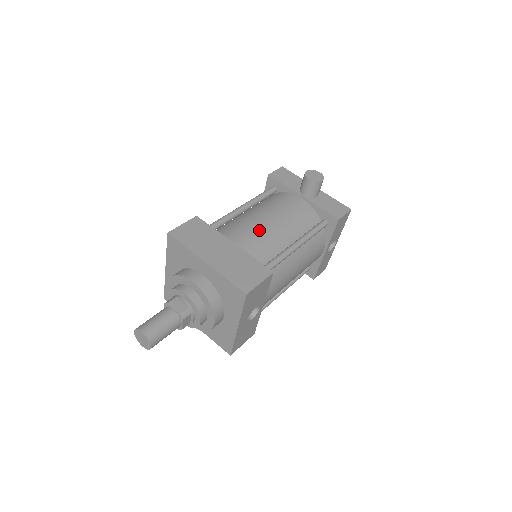
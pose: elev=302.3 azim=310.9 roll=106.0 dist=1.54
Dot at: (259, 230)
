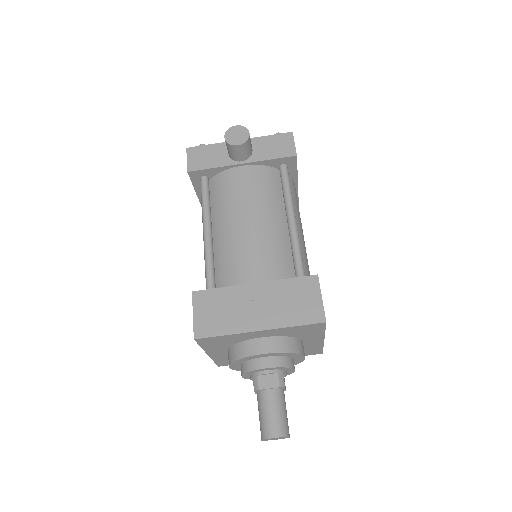
Dot at: (254, 243)
